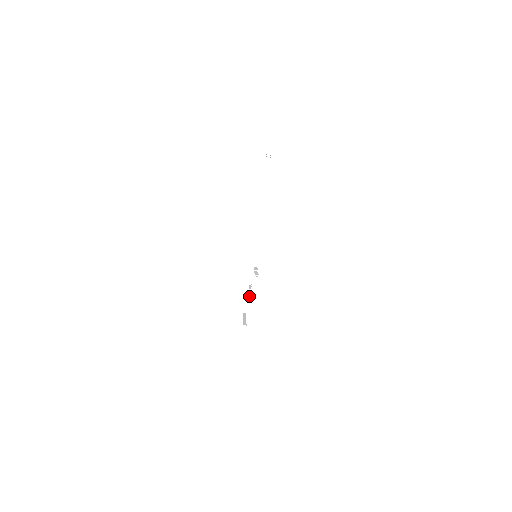
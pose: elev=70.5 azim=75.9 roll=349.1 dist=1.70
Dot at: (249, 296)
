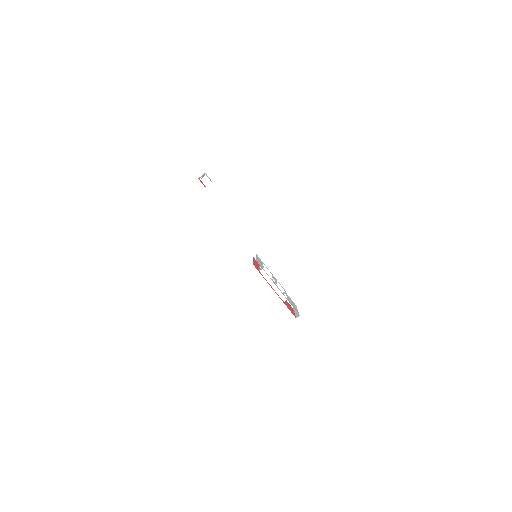
Dot at: (275, 292)
